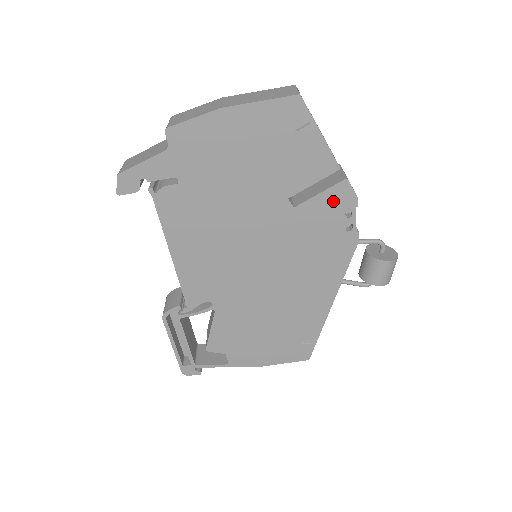
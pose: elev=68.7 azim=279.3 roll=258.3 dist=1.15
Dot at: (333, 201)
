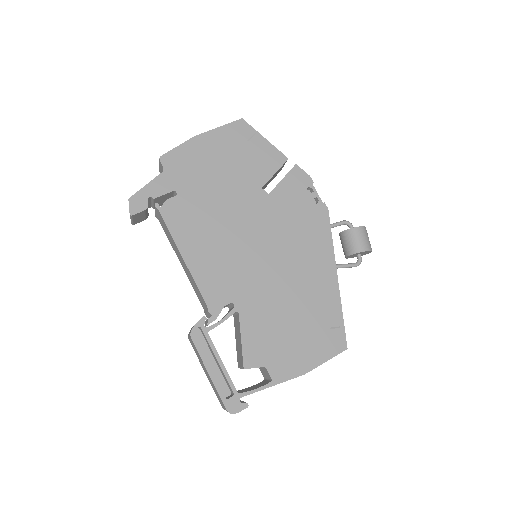
Dot at: (294, 183)
